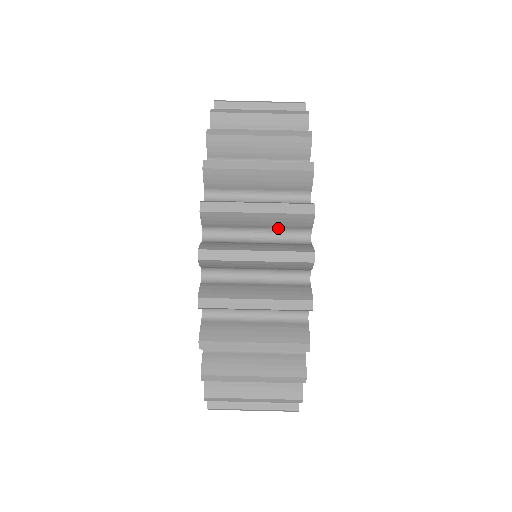
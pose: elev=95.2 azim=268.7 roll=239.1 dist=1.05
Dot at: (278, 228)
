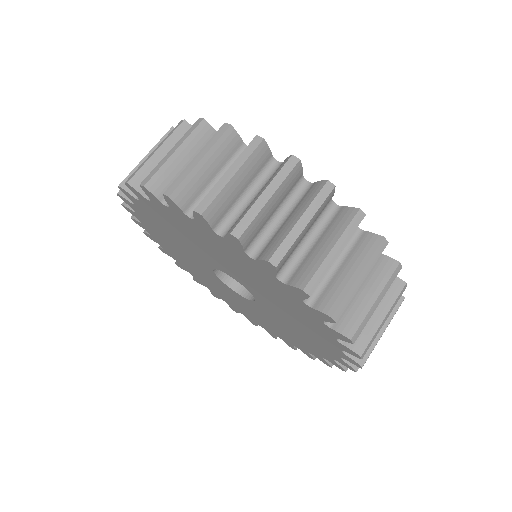
Dot at: occluded
